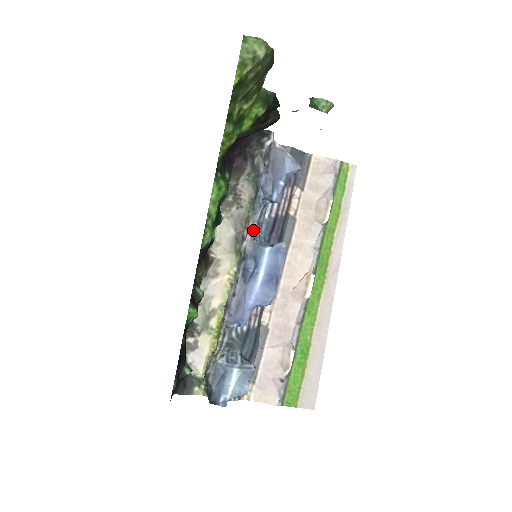
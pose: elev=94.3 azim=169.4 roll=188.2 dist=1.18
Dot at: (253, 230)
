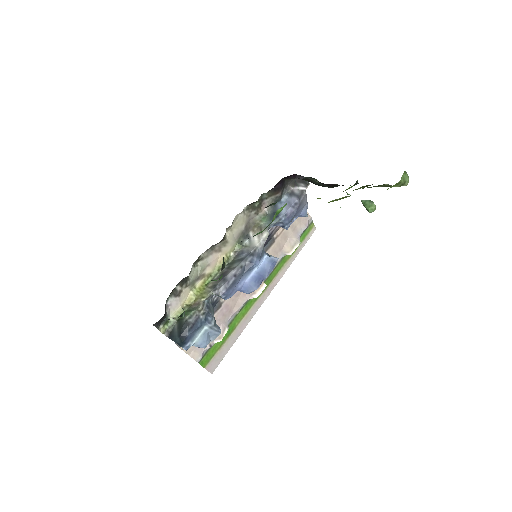
Dot at: occluded
